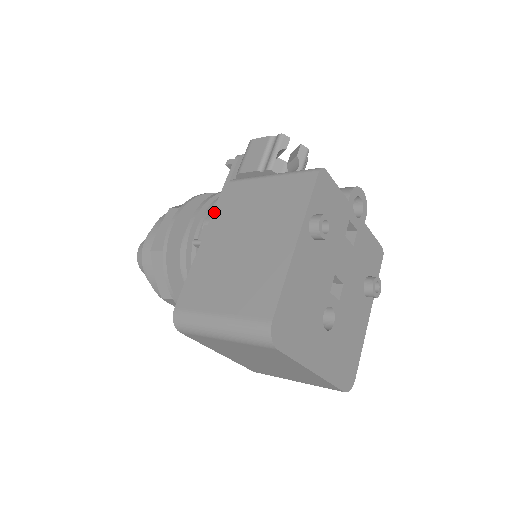
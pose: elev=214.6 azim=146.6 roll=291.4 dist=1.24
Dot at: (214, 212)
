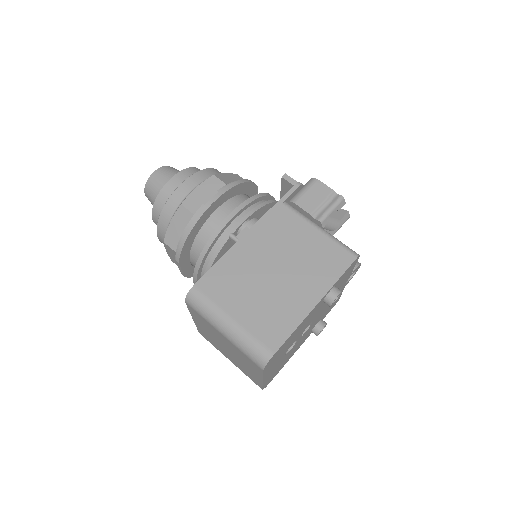
Dot at: (259, 222)
